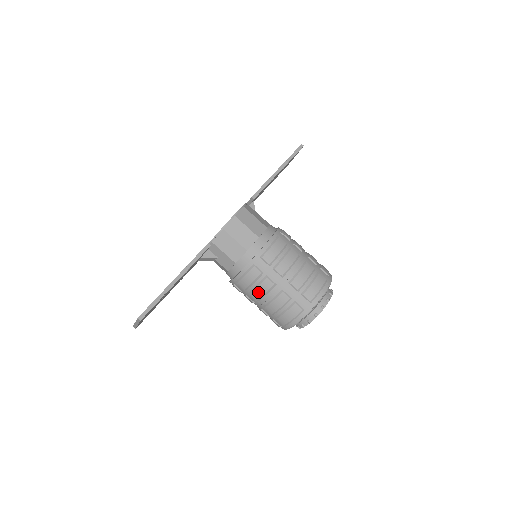
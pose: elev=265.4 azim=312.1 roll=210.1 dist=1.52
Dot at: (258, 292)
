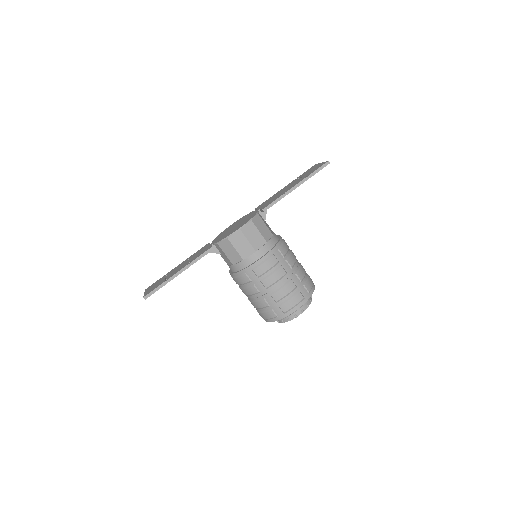
Dot at: (246, 291)
